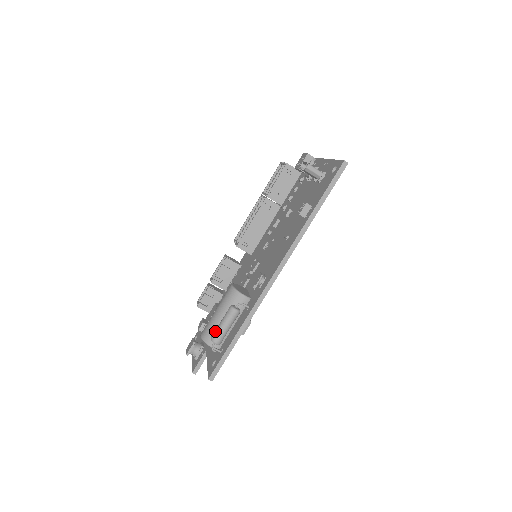
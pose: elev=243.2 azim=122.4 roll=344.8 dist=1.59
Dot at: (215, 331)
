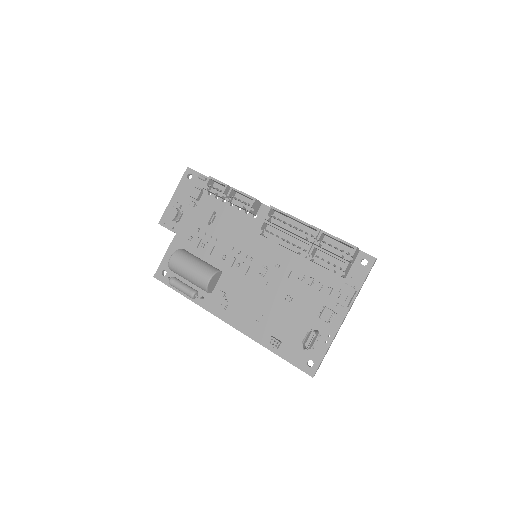
Dot at: (175, 284)
